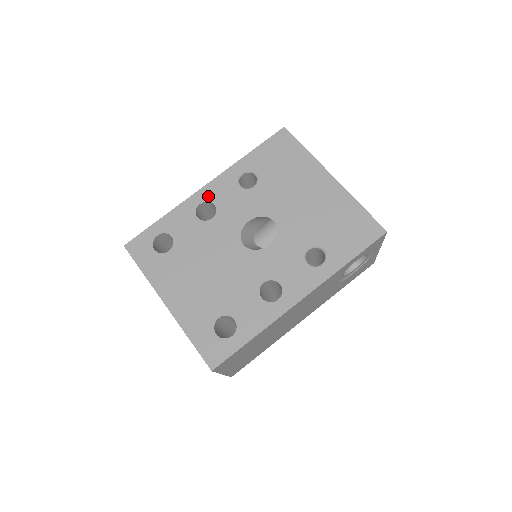
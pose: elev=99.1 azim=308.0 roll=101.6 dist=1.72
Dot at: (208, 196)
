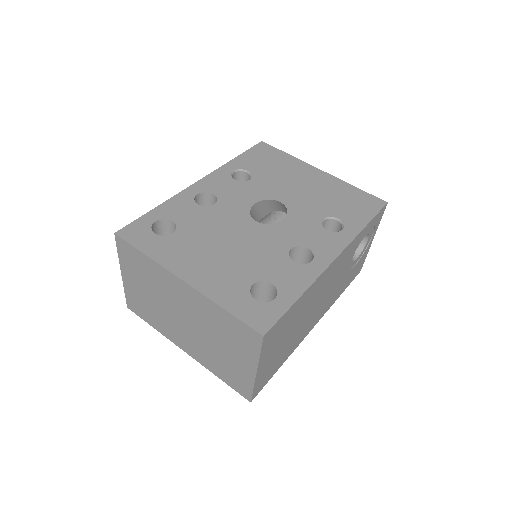
Dot at: (204, 188)
